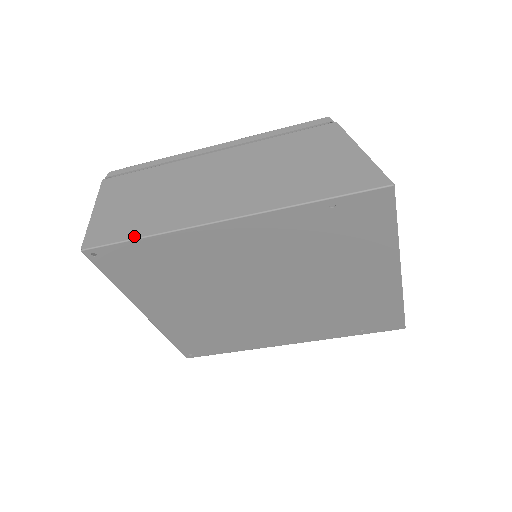
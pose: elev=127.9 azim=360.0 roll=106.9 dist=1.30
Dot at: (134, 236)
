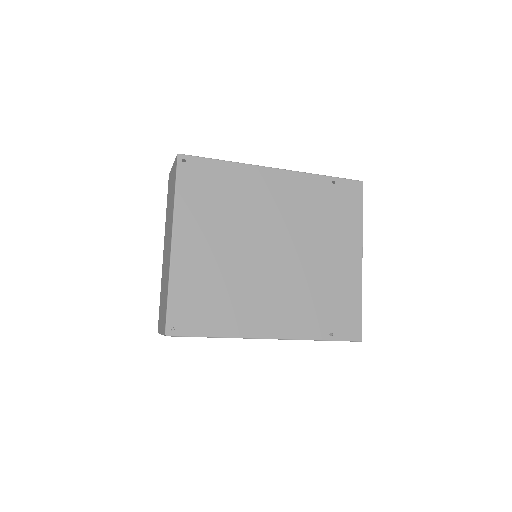
Dot at: (217, 160)
